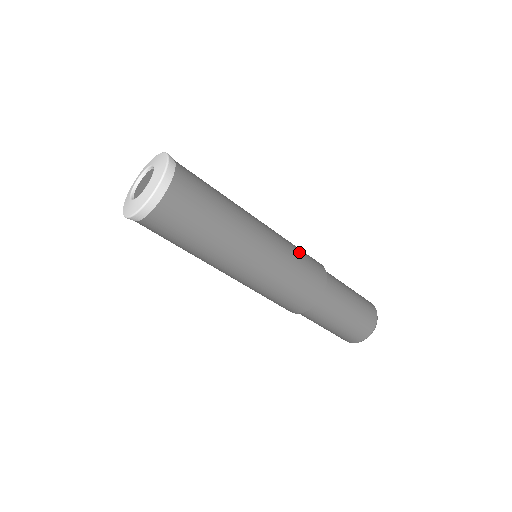
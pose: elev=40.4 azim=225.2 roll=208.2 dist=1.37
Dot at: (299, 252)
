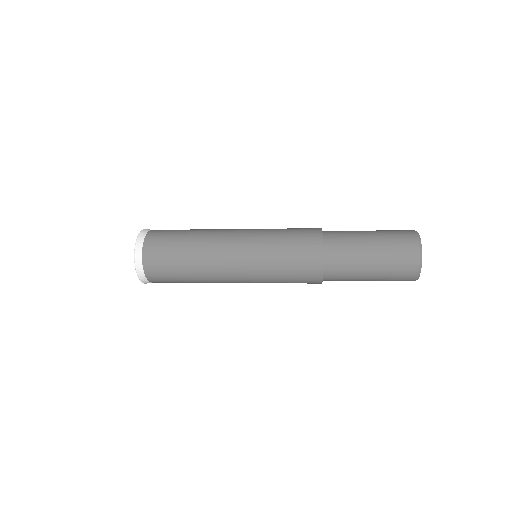
Dot at: (282, 235)
